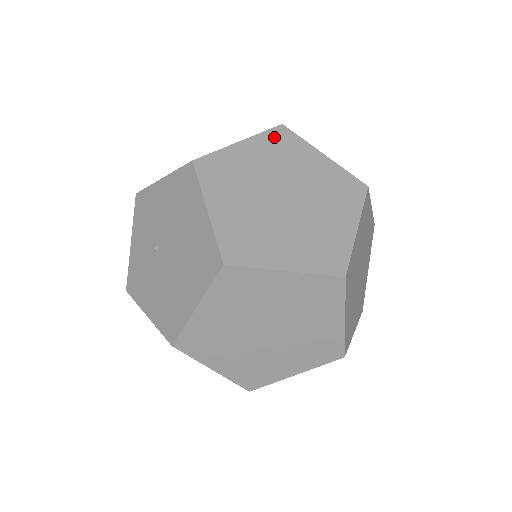
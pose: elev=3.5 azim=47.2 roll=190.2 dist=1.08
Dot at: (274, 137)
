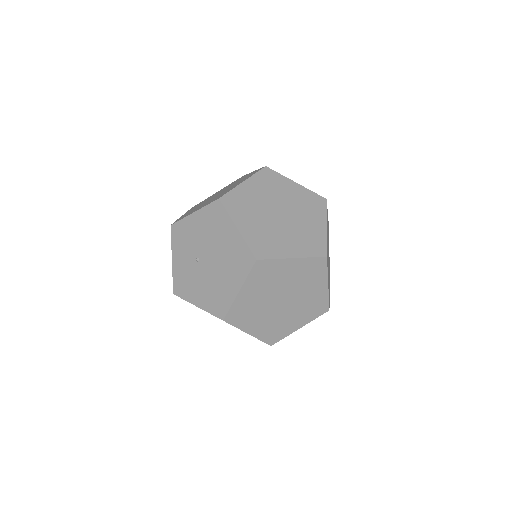
Dot at: (263, 176)
